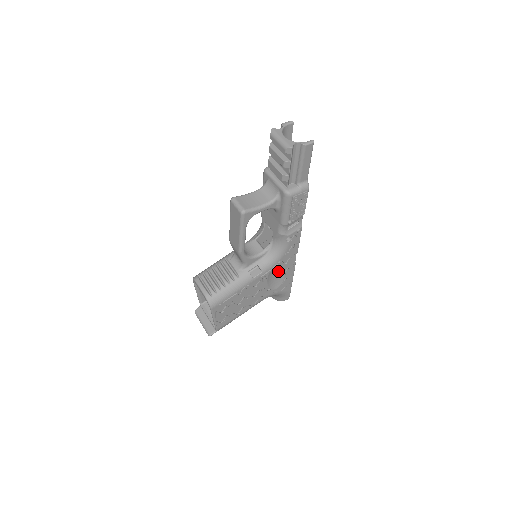
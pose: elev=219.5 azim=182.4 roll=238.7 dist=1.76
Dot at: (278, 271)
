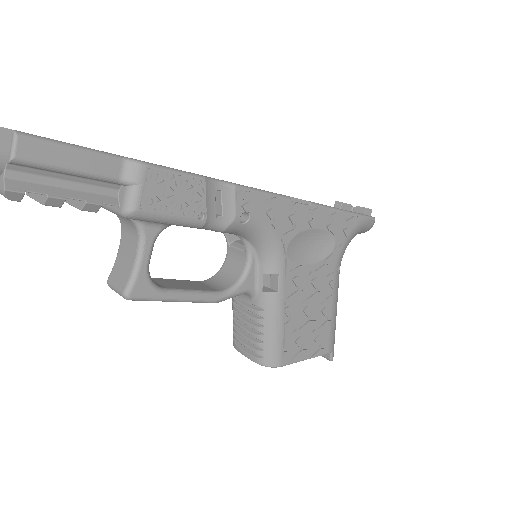
Dot at: (302, 239)
